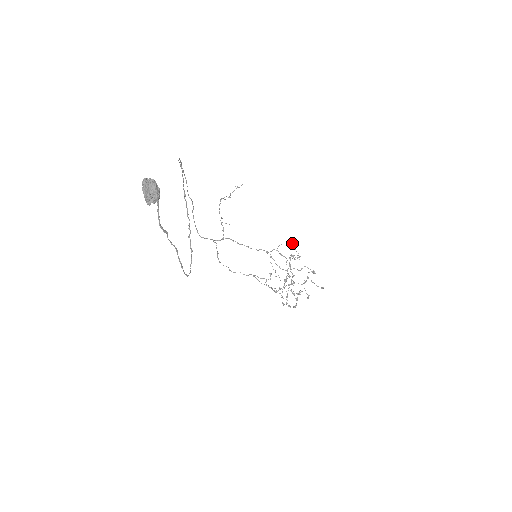
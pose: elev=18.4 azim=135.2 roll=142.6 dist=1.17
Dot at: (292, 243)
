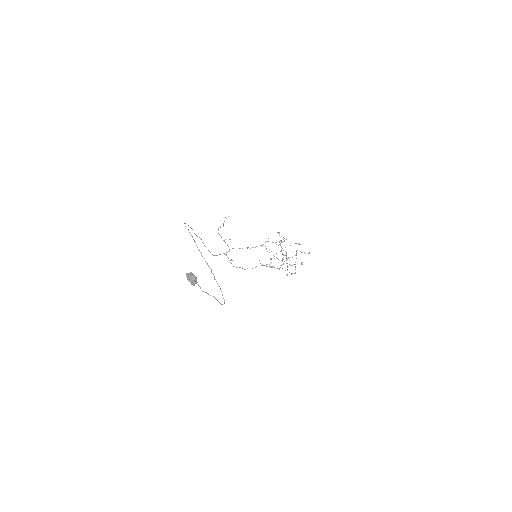
Dot at: (277, 232)
